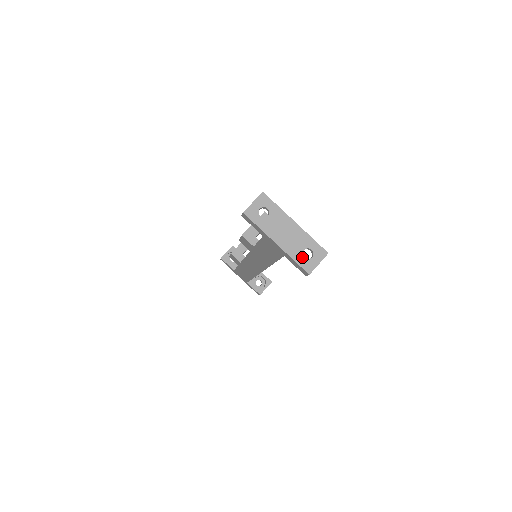
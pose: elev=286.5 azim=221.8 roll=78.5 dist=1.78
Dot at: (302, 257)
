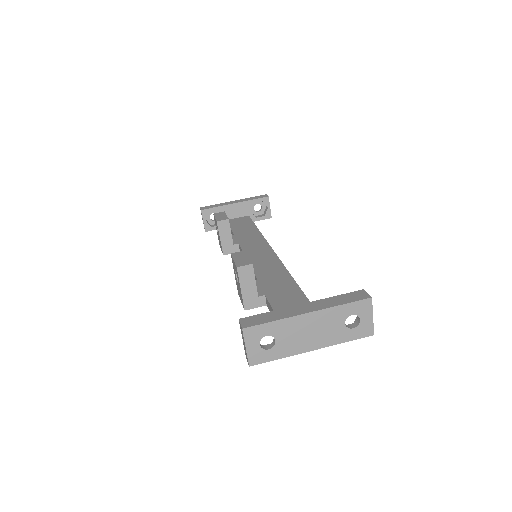
Dot at: (350, 331)
